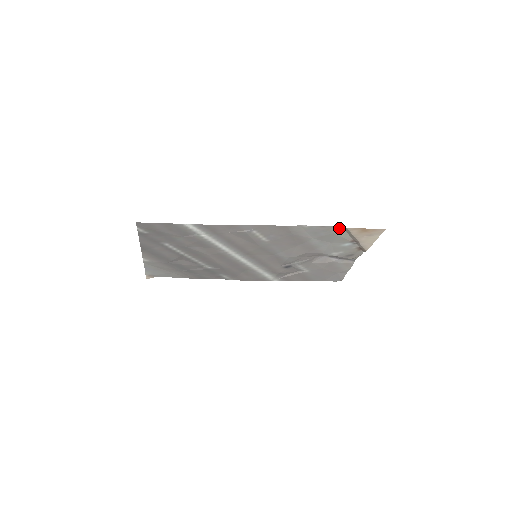
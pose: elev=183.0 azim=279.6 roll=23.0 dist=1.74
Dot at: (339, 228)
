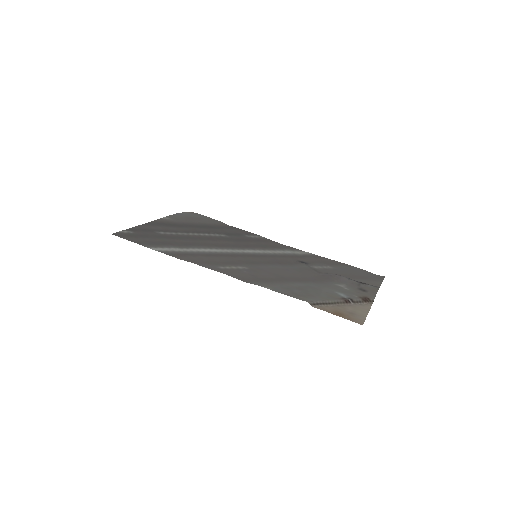
Dot at: (309, 299)
